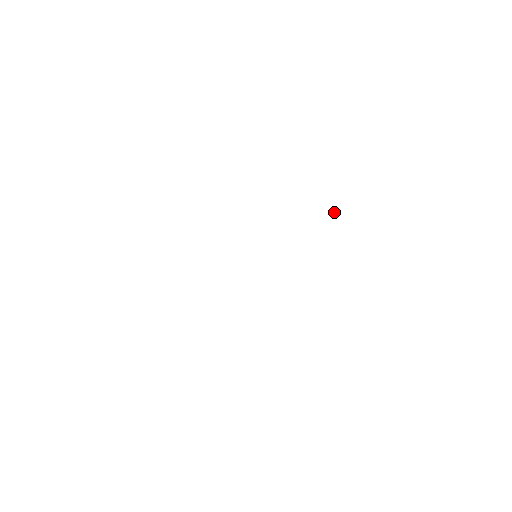
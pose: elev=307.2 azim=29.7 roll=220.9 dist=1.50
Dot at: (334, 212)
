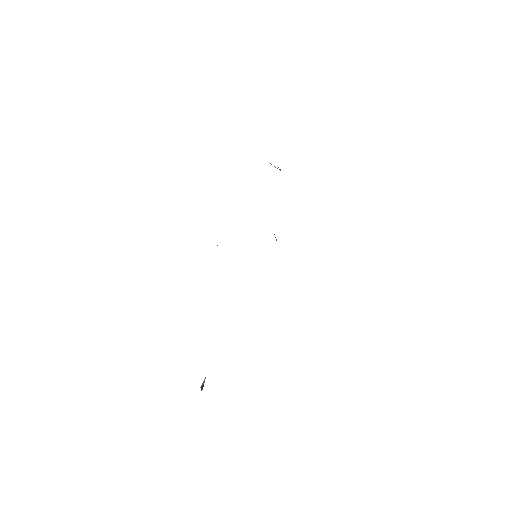
Dot at: occluded
